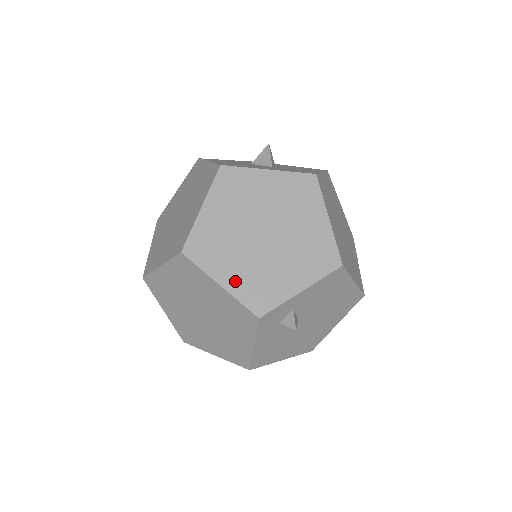
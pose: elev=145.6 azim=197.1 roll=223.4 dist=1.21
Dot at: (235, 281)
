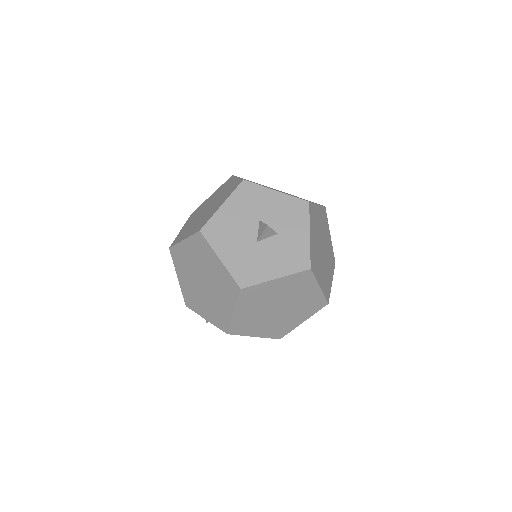
Dot at: (183, 284)
